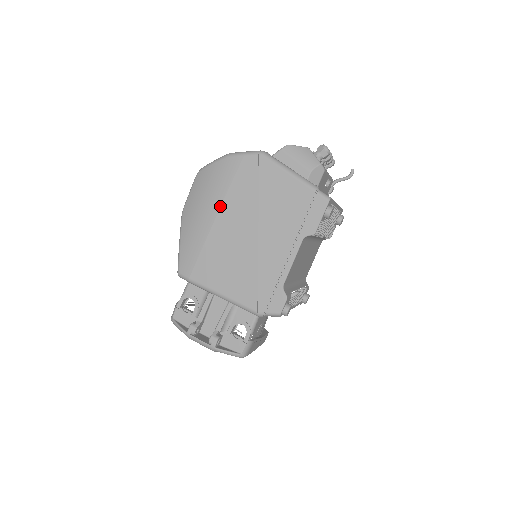
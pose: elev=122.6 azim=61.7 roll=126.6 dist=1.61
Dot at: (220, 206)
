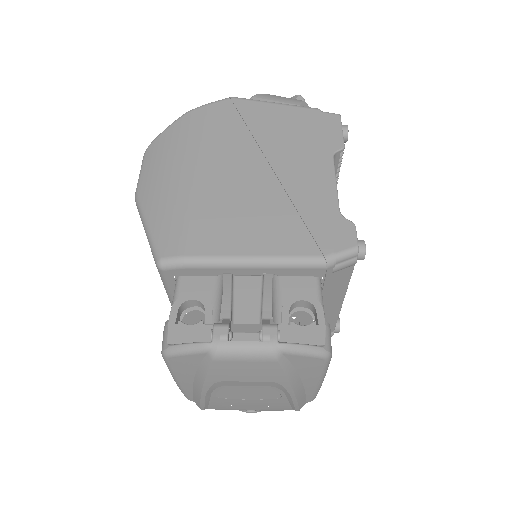
Dot at: (200, 156)
